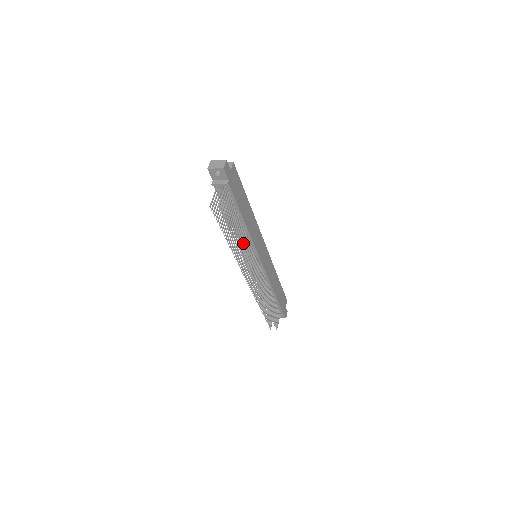
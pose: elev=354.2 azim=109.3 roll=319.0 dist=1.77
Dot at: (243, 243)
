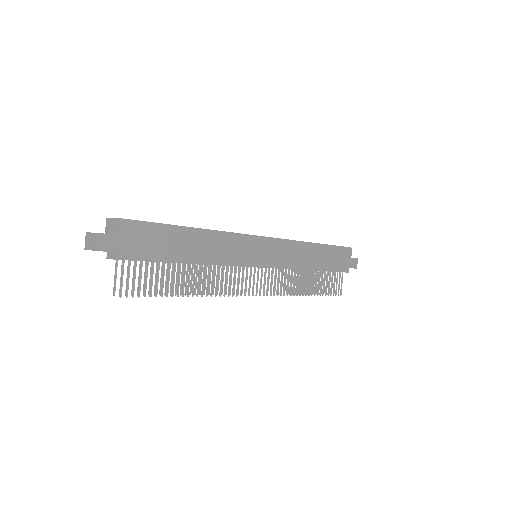
Dot at: (208, 280)
